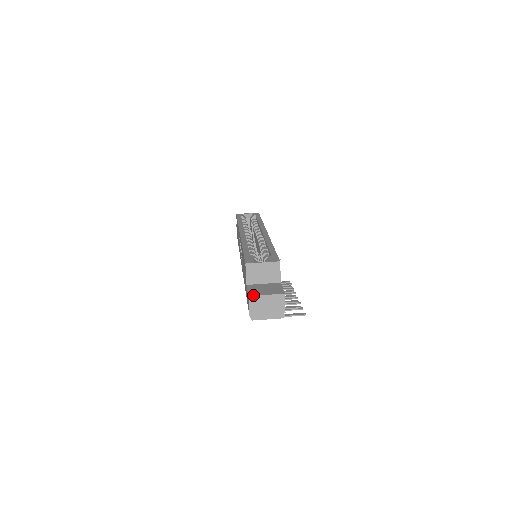
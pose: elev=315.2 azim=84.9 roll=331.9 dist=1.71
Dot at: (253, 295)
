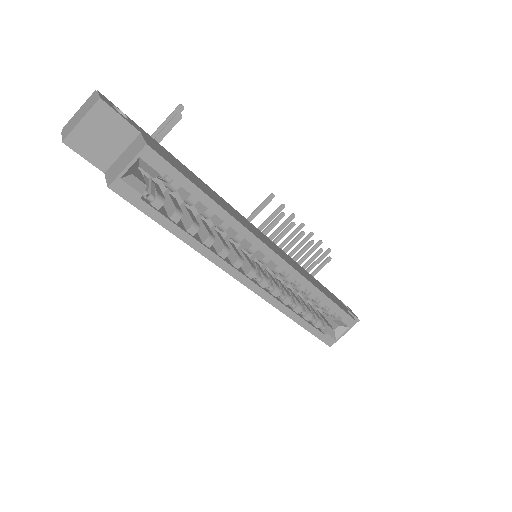
Dot at: occluded
